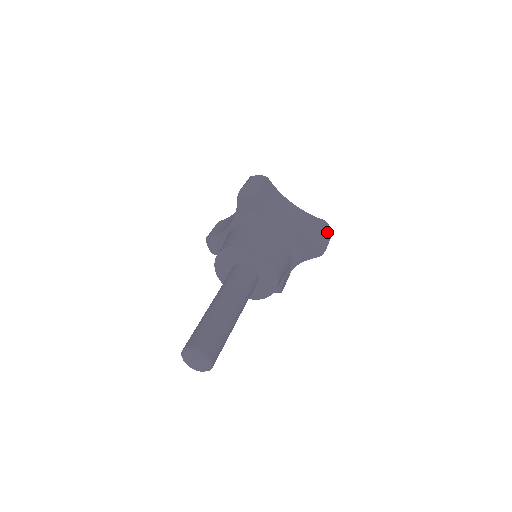
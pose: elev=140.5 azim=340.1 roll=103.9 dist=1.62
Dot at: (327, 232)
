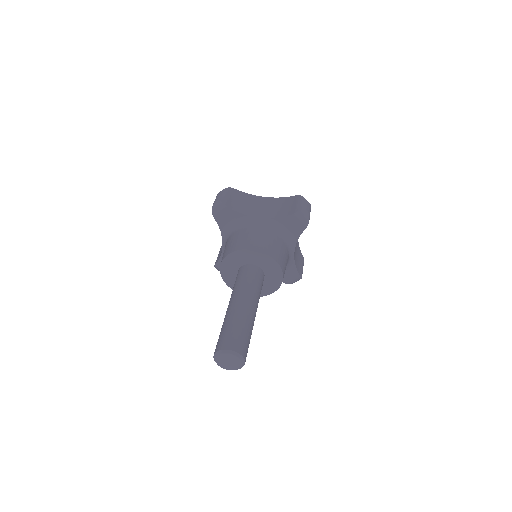
Dot at: (303, 203)
